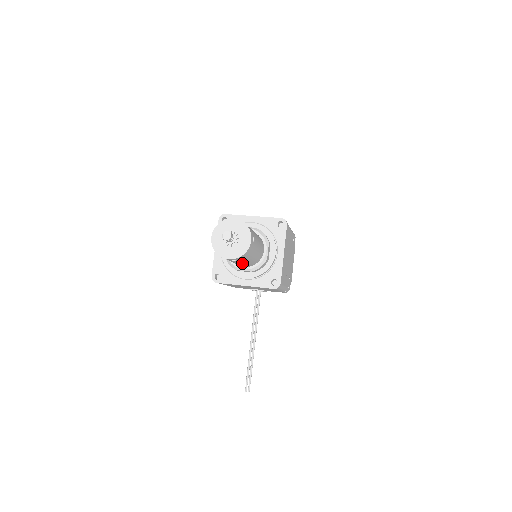
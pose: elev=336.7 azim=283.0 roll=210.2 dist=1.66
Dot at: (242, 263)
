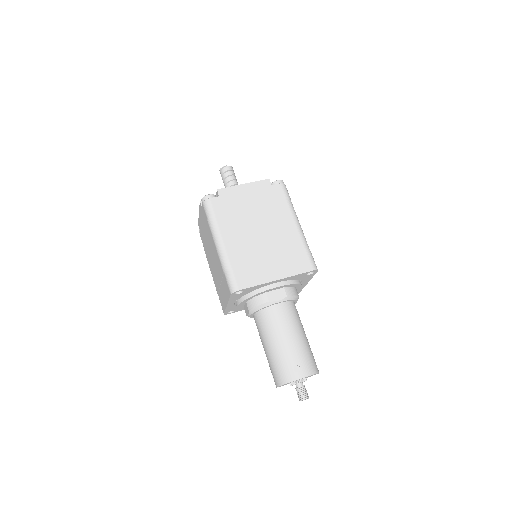
Dot at: occluded
